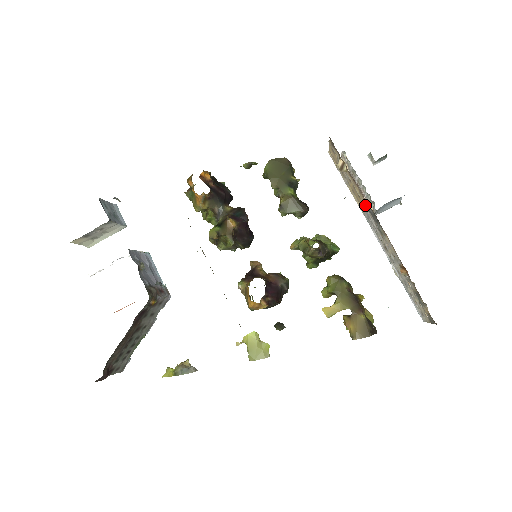
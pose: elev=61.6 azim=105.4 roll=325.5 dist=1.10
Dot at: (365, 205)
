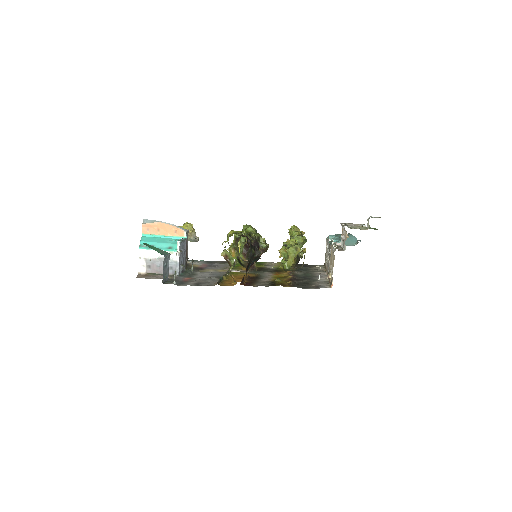
Dot at: (329, 269)
